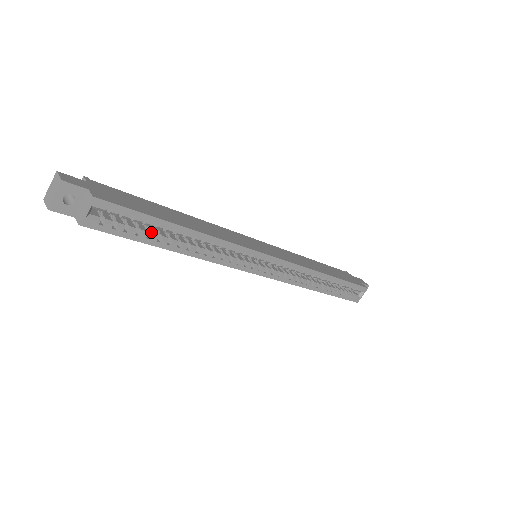
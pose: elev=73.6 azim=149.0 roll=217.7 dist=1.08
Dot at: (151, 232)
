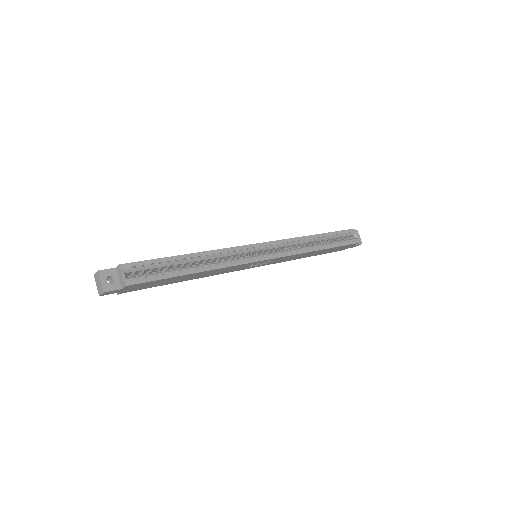
Dot at: (171, 270)
